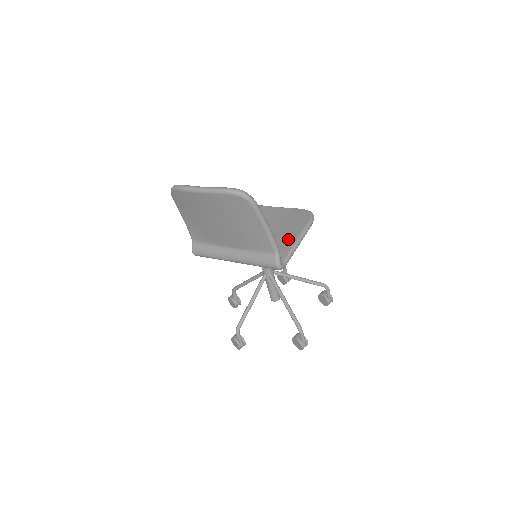
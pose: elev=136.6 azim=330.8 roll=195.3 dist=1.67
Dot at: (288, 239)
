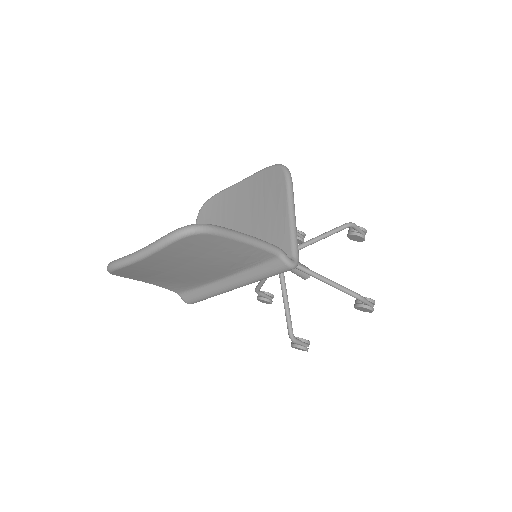
Dot at: (278, 220)
